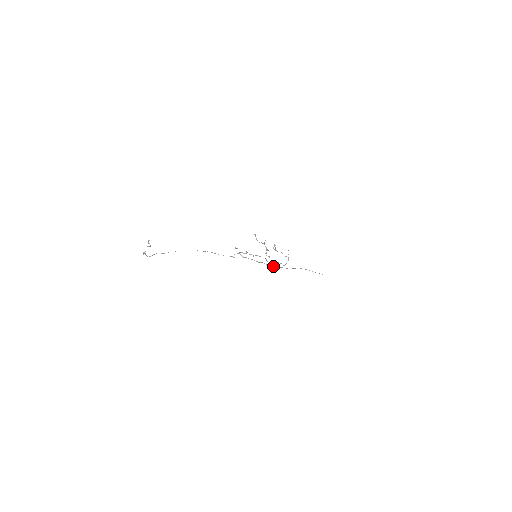
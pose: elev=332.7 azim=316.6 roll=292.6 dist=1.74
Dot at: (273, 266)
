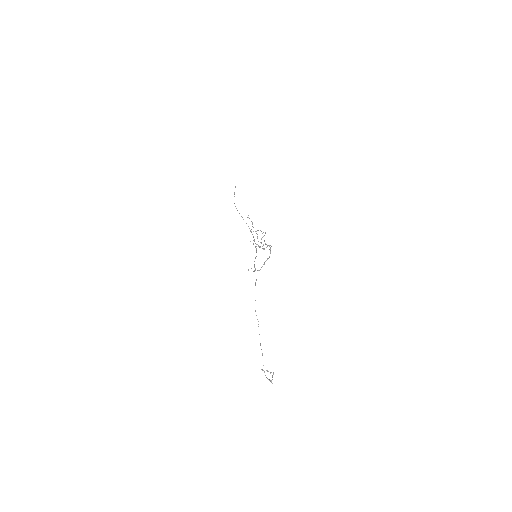
Dot at: (255, 243)
